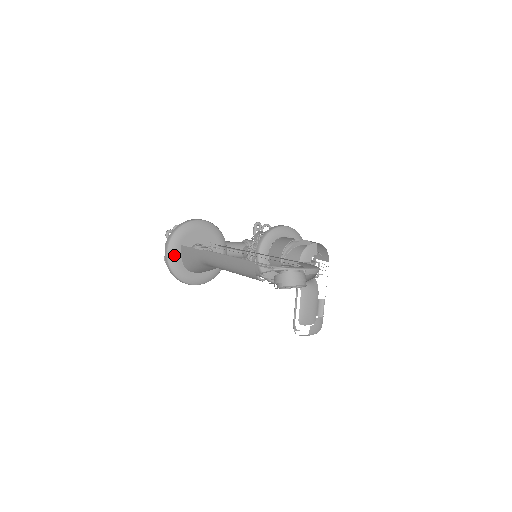
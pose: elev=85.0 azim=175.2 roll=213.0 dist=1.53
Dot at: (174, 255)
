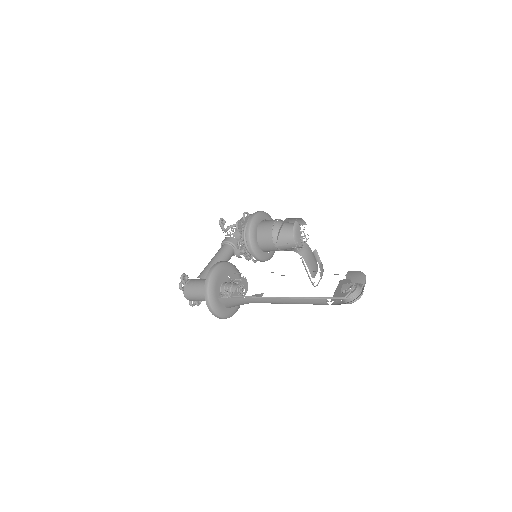
Dot at: (218, 308)
